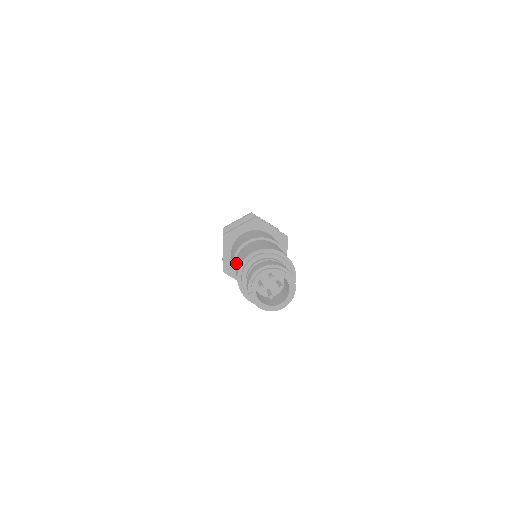
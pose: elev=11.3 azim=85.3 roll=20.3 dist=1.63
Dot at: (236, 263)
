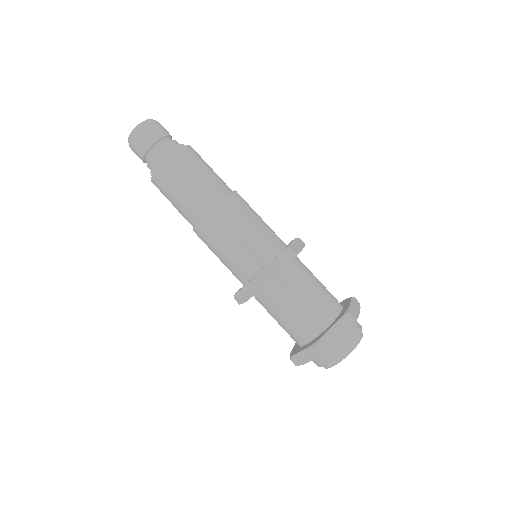
Dot at: occluded
